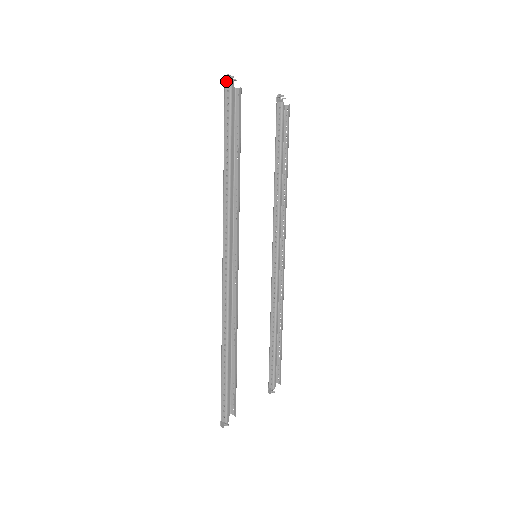
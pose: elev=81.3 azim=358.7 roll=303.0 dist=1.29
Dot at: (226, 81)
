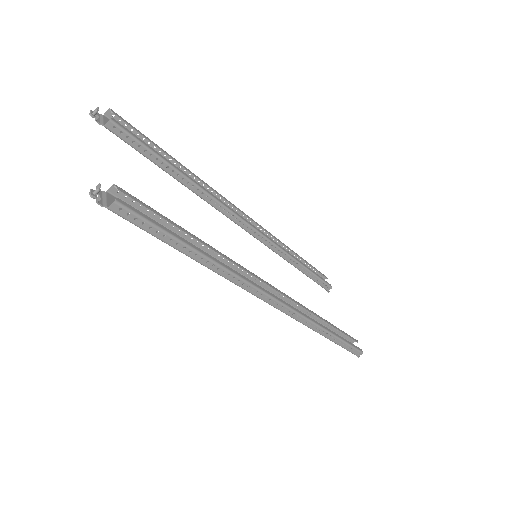
Dot at: (100, 202)
